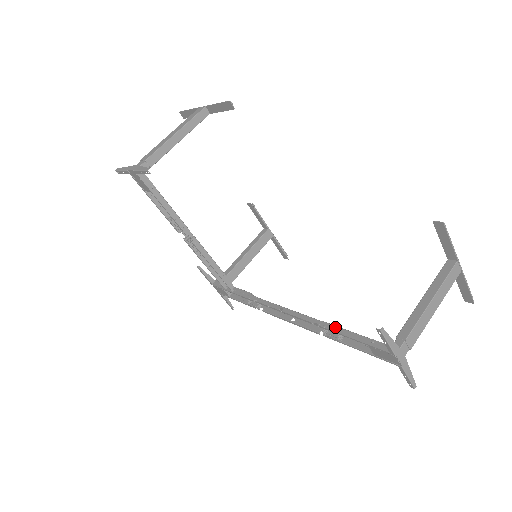
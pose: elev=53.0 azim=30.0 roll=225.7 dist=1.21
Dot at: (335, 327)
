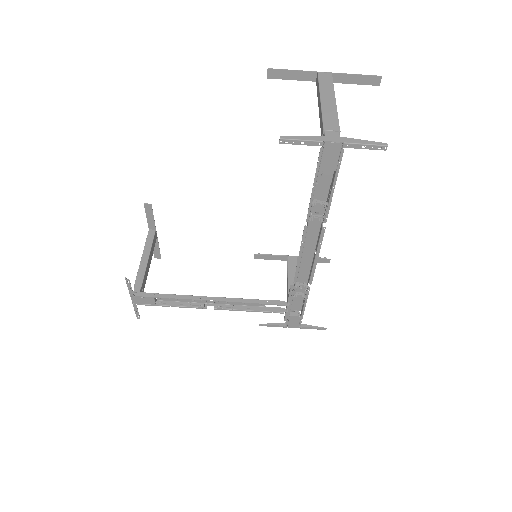
Dot at: (310, 202)
